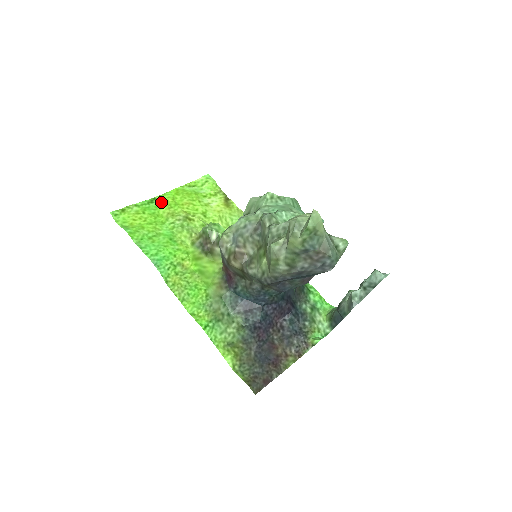
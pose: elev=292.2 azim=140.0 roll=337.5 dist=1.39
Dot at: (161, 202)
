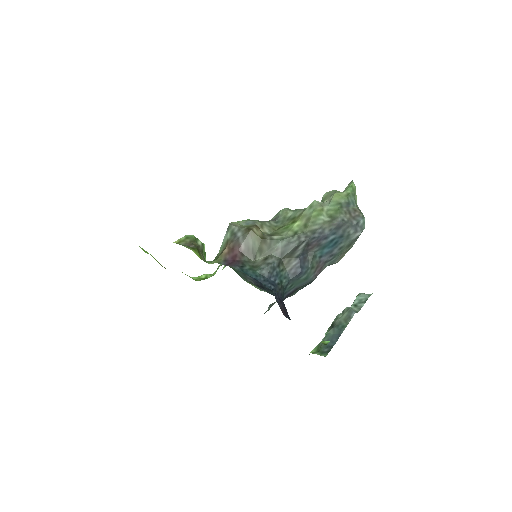
Dot at: occluded
